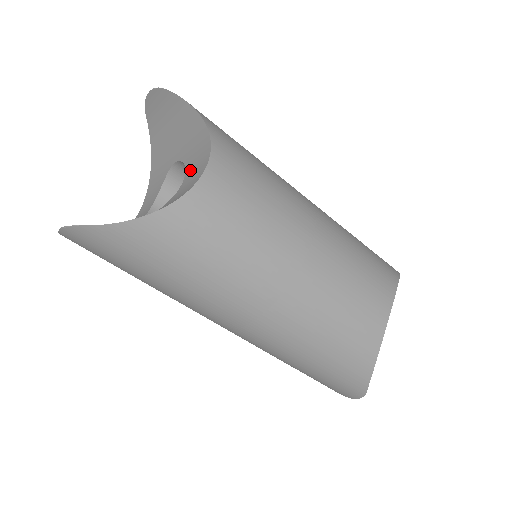
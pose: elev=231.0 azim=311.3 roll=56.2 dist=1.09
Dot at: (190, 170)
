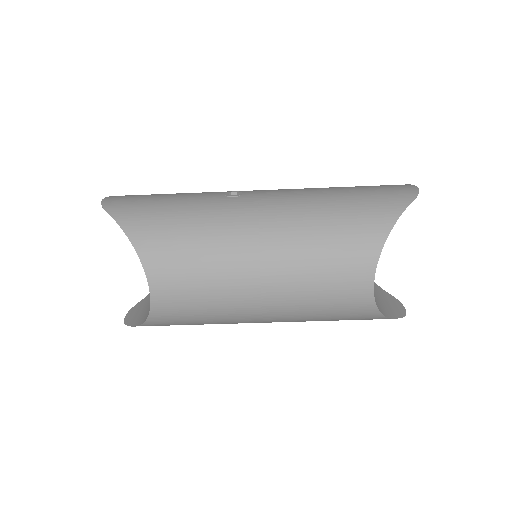
Dot at: occluded
